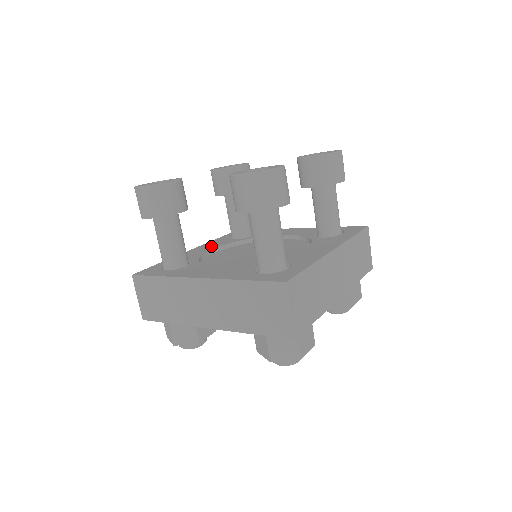
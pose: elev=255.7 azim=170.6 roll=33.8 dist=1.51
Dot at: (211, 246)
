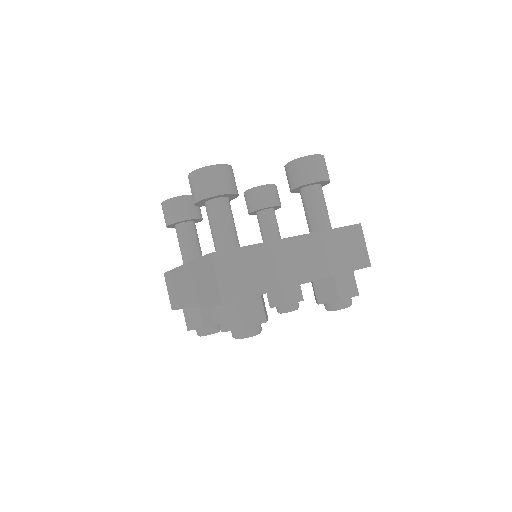
Dot at: occluded
